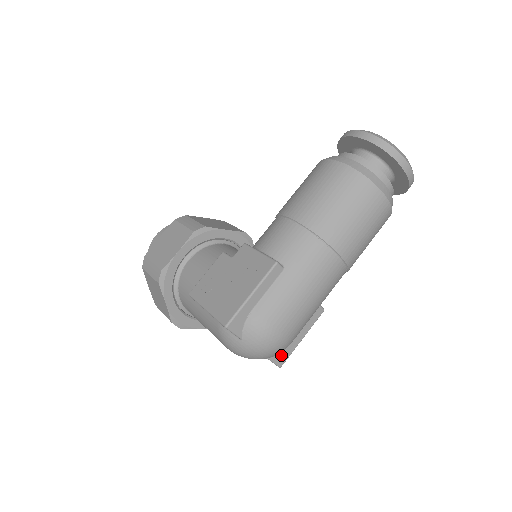
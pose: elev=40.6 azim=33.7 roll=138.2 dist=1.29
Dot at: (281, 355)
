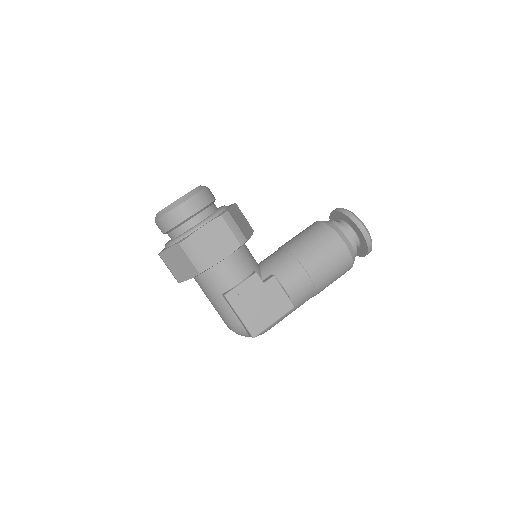
Dot at: occluded
